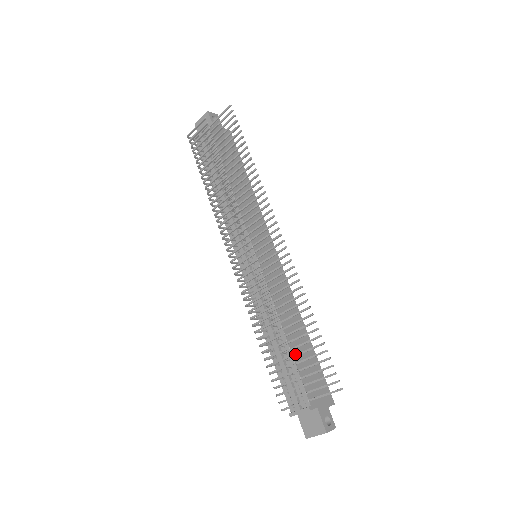
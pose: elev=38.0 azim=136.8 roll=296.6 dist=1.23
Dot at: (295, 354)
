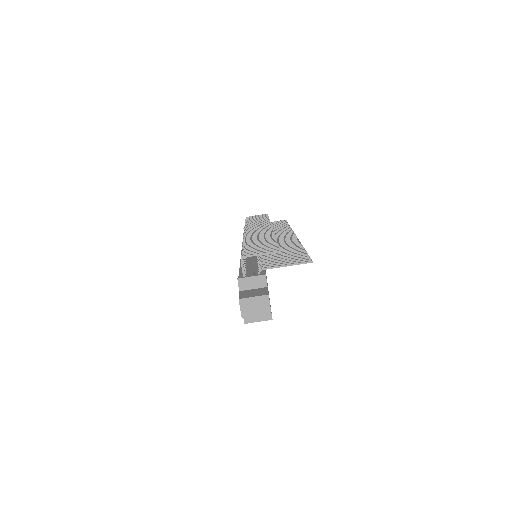
Dot at: occluded
